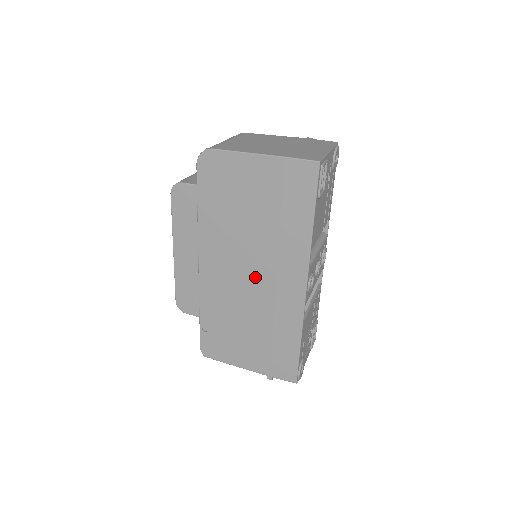
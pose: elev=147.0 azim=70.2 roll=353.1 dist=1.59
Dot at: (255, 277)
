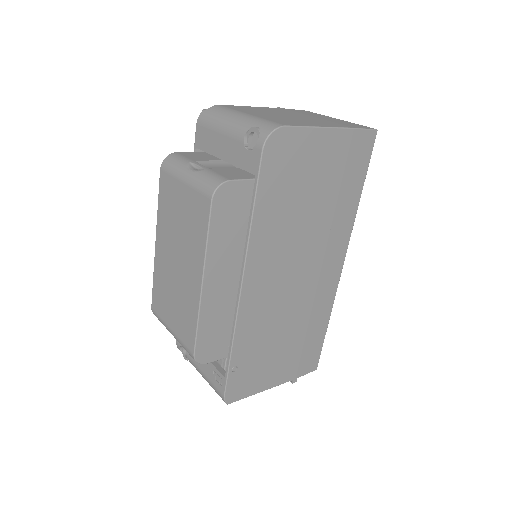
Dot at: (302, 275)
